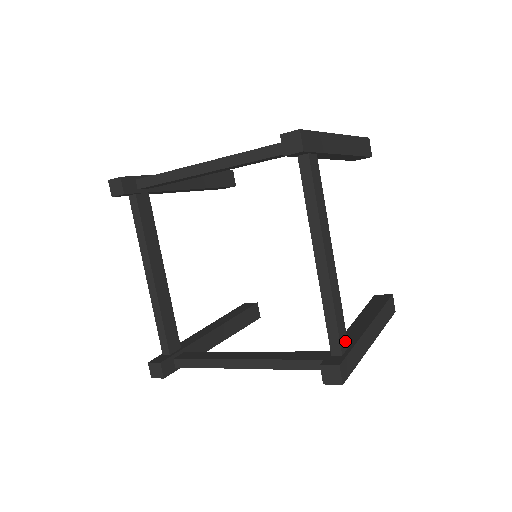
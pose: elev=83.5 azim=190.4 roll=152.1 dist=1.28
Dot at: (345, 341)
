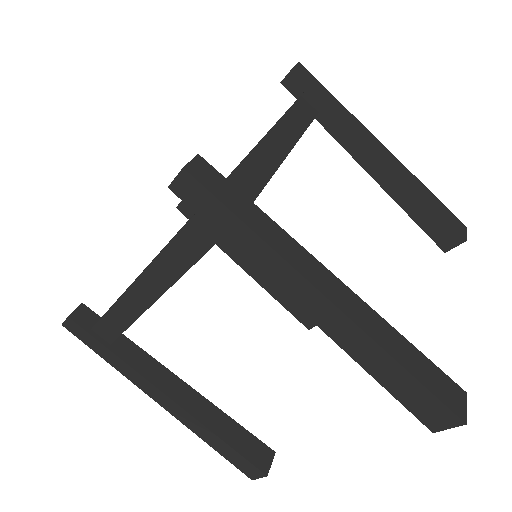
Dot at: (247, 194)
